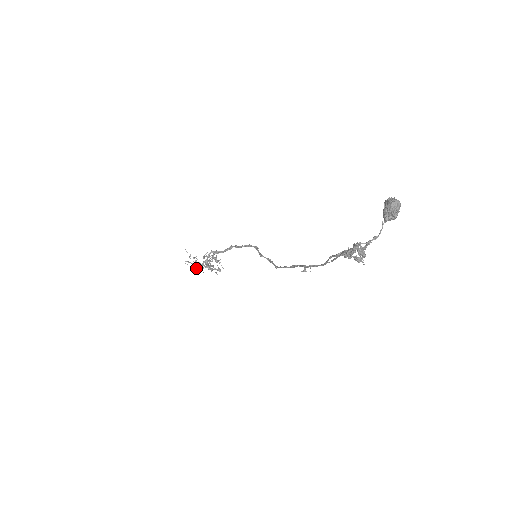
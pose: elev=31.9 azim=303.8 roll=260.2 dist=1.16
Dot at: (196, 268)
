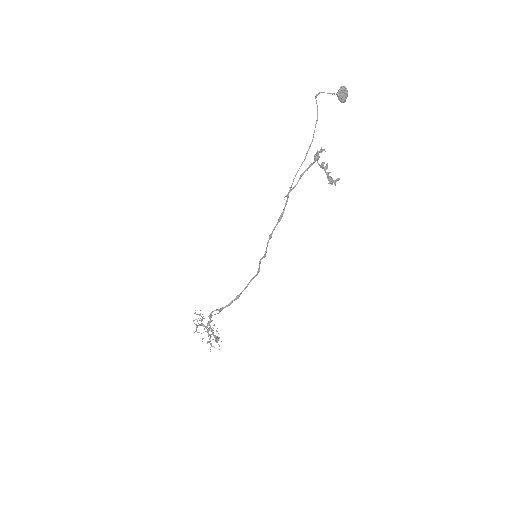
Dot at: (198, 325)
